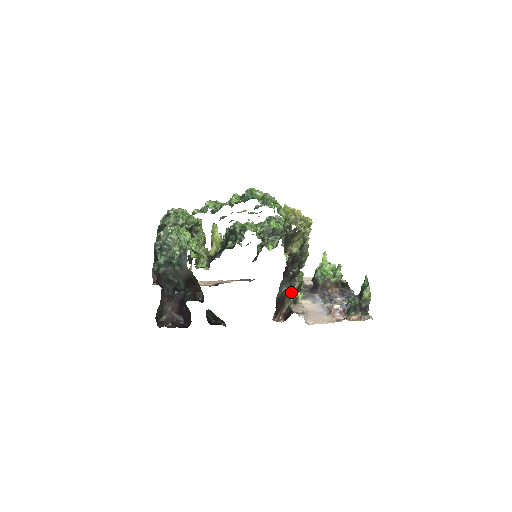
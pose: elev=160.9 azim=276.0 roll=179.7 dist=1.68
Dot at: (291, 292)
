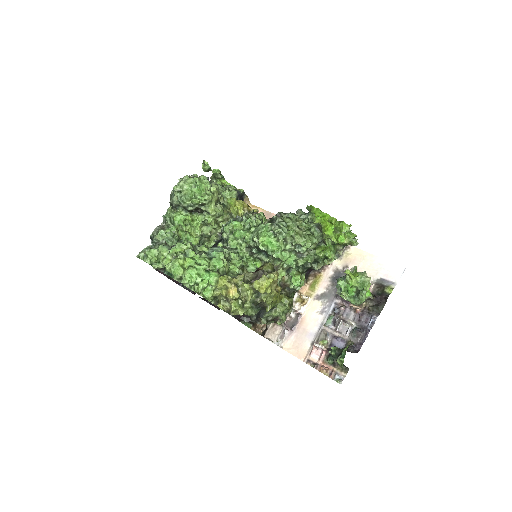
Dot at: occluded
